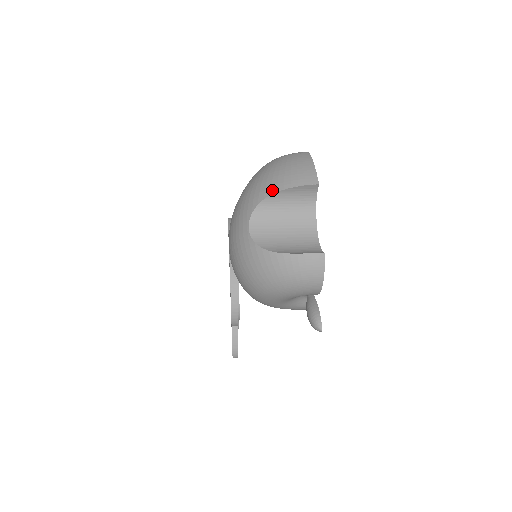
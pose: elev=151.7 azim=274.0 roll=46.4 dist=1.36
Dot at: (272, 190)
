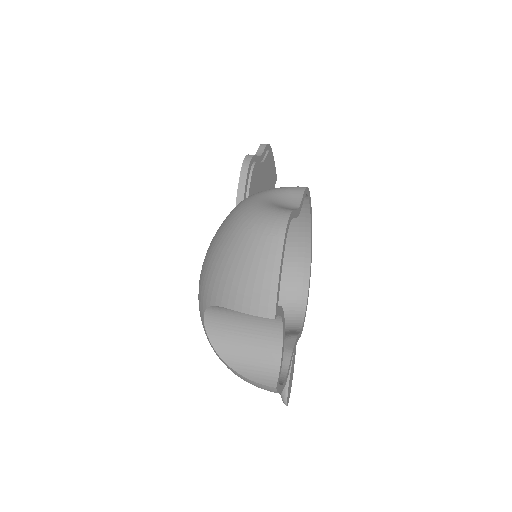
Dot at: (223, 301)
